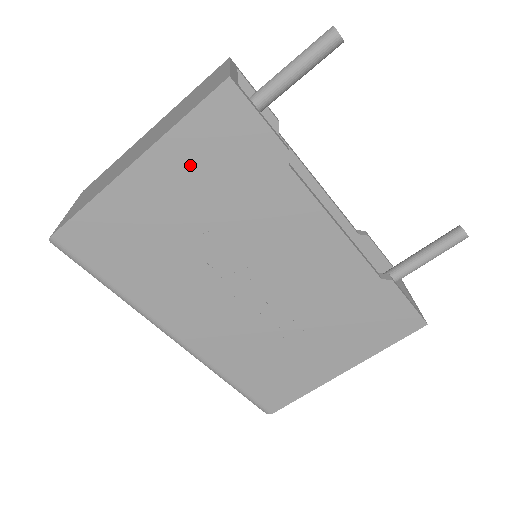
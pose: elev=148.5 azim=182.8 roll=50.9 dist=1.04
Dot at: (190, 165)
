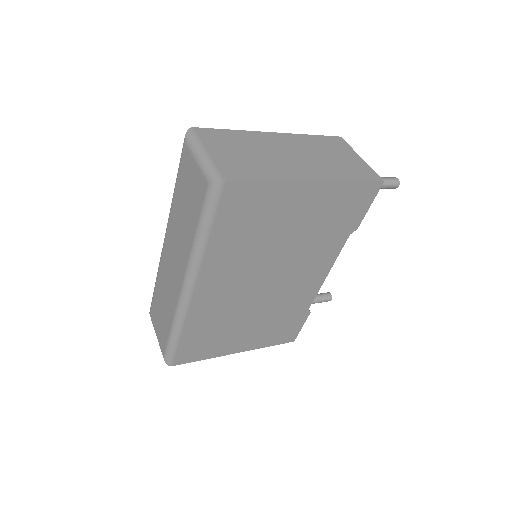
Dot at: (327, 203)
